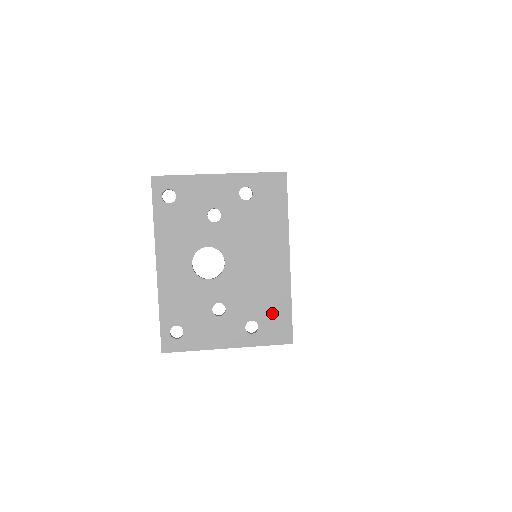
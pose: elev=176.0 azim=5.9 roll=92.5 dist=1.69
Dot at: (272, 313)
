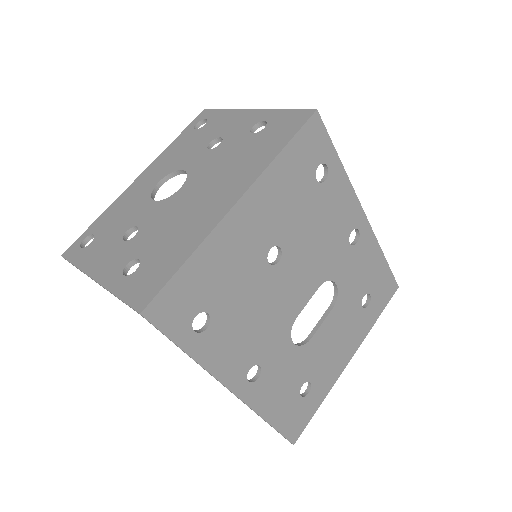
Dot at: (162, 260)
